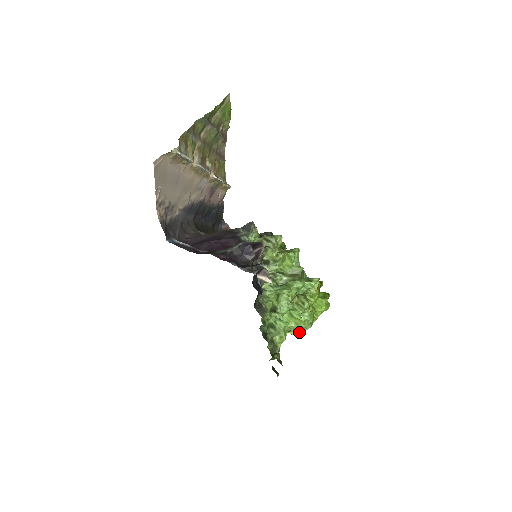
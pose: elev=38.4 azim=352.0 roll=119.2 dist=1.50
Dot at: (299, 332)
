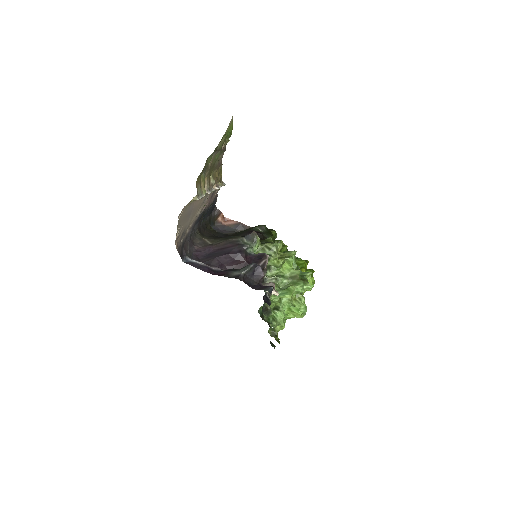
Dot at: occluded
